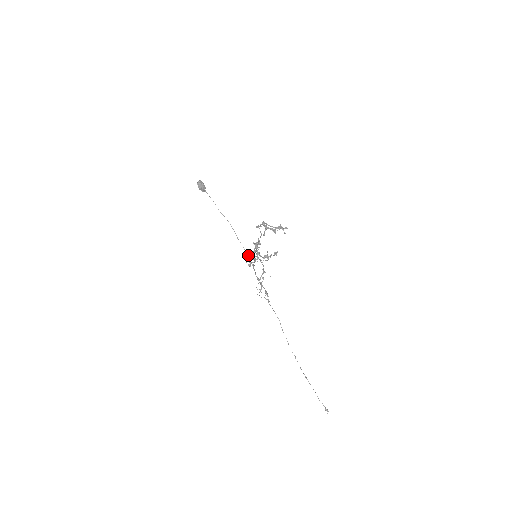
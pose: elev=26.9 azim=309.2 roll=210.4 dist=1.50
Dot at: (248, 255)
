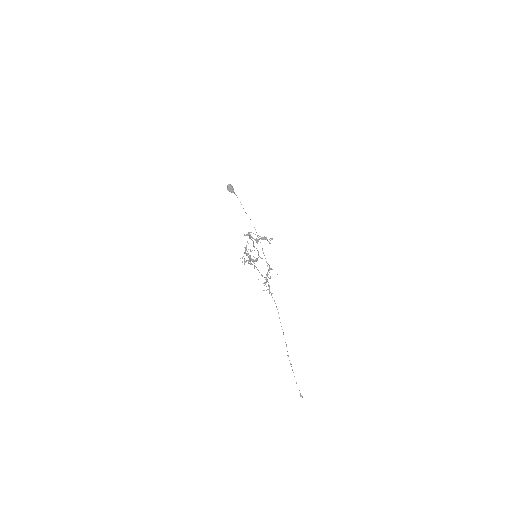
Dot at: occluded
